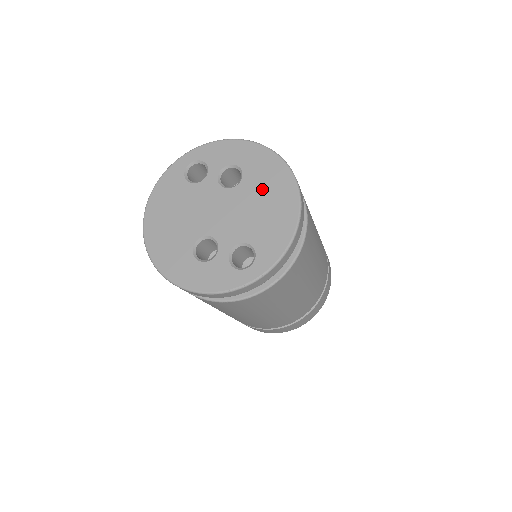
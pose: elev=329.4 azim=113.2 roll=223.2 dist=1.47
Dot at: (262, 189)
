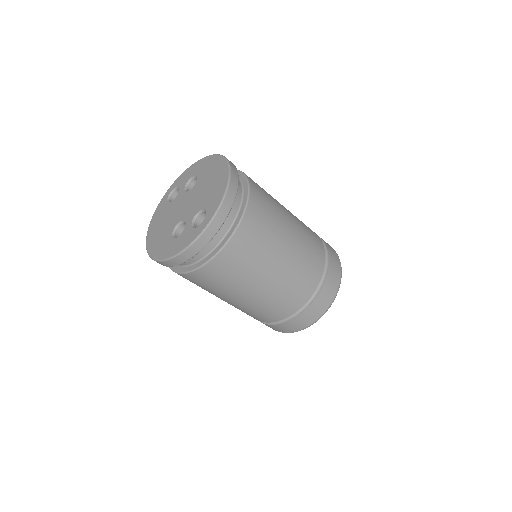
Dot at: (208, 177)
